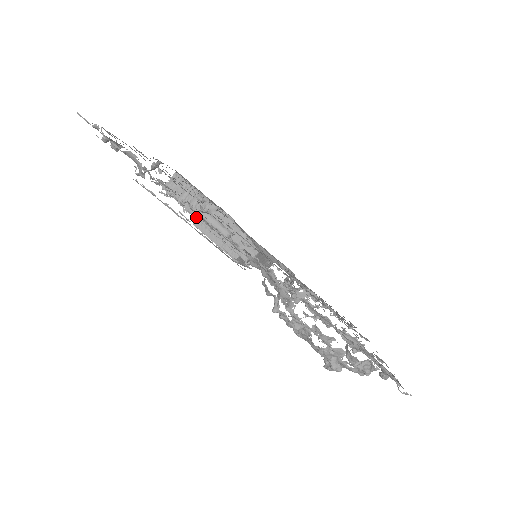
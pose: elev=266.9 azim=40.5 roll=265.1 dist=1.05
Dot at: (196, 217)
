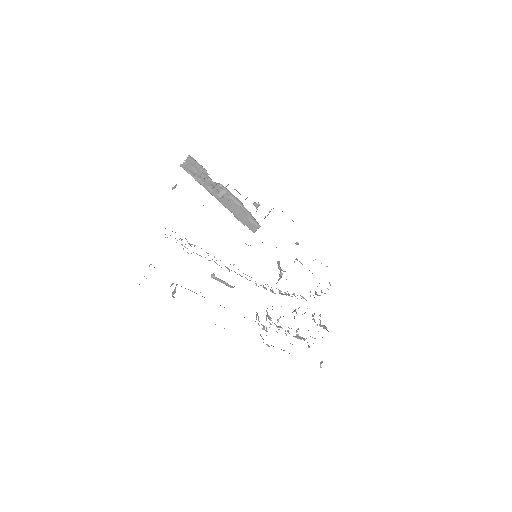
Dot at: (211, 194)
